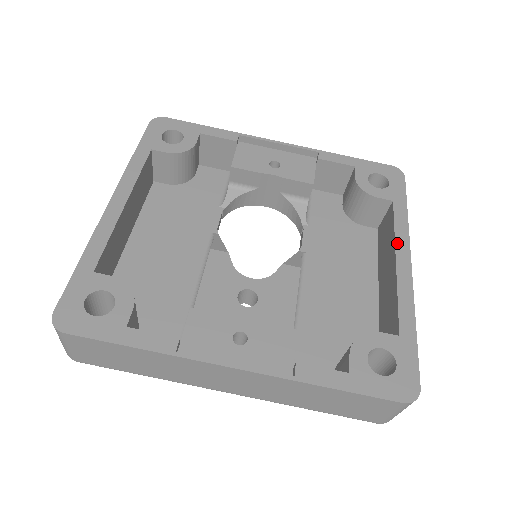
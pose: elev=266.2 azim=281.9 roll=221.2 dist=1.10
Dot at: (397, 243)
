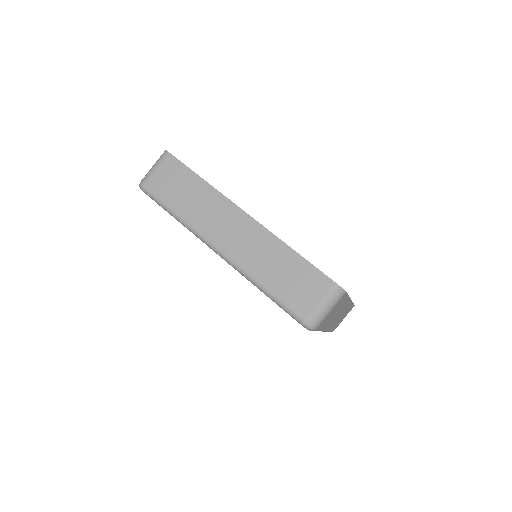
Dot at: occluded
